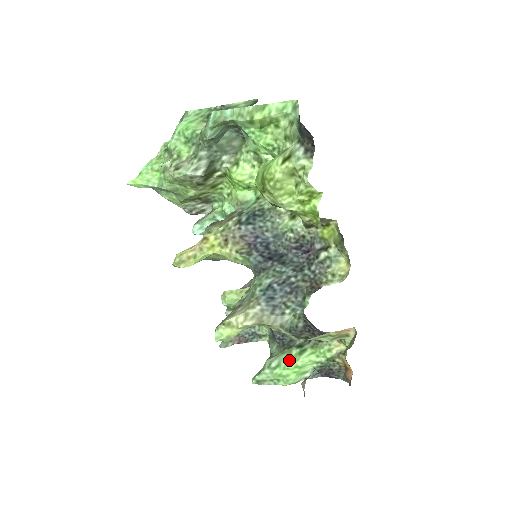
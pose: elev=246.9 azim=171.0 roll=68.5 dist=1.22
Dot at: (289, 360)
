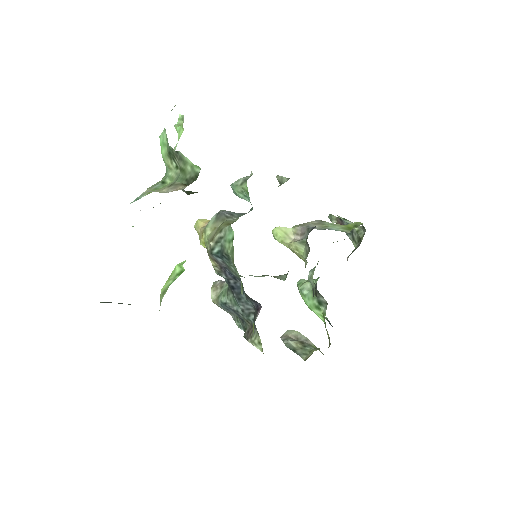
Dot at: (310, 302)
